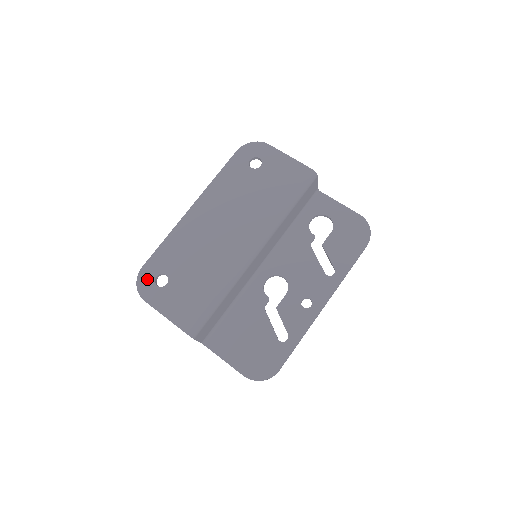
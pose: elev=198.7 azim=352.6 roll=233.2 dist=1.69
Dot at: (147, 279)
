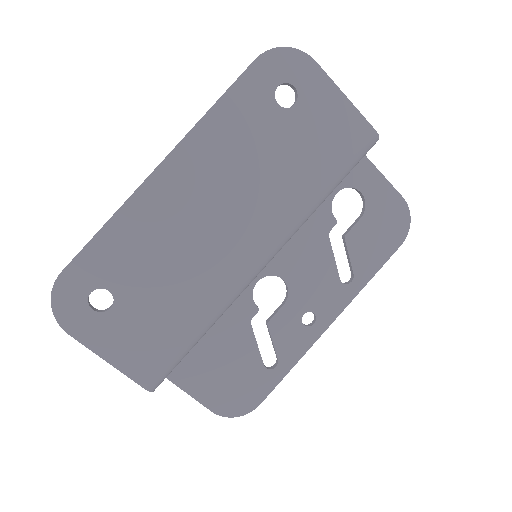
Dot at: (72, 296)
